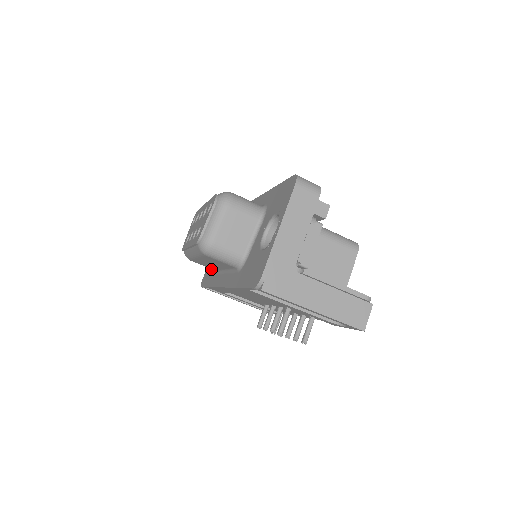
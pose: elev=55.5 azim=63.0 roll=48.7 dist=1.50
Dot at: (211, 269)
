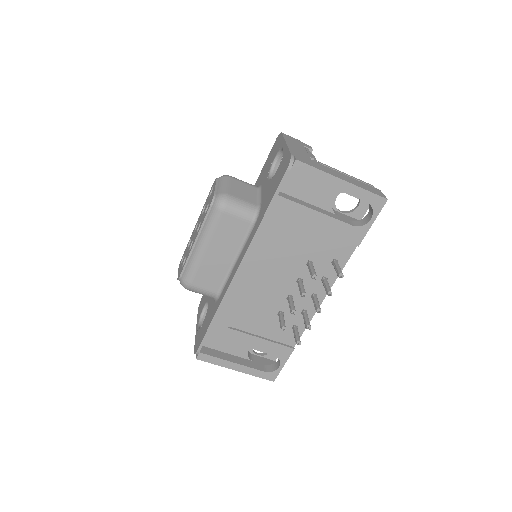
Dot at: (205, 321)
